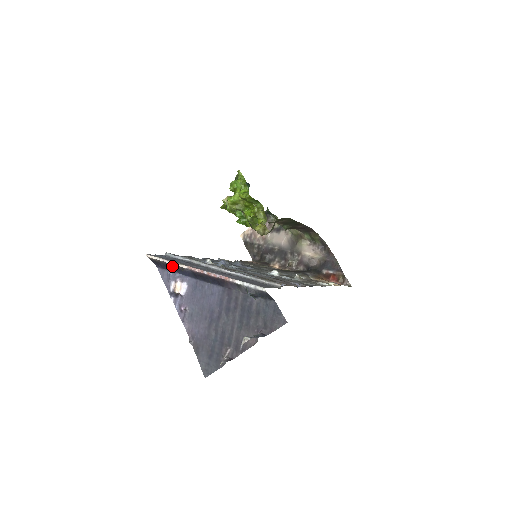
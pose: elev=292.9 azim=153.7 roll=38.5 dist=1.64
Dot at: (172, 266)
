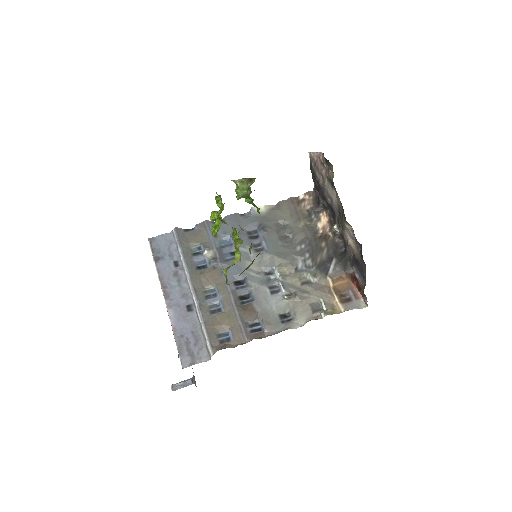
Dot at: (159, 268)
